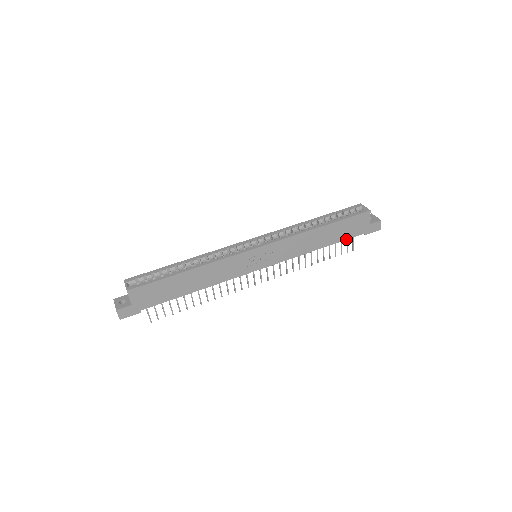
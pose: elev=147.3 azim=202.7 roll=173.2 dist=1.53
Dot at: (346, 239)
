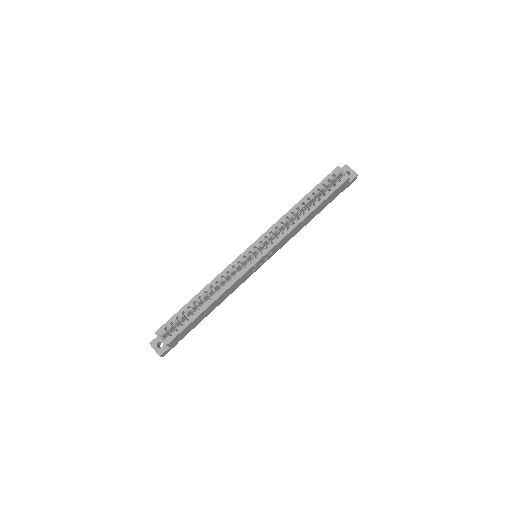
Dot at: occluded
